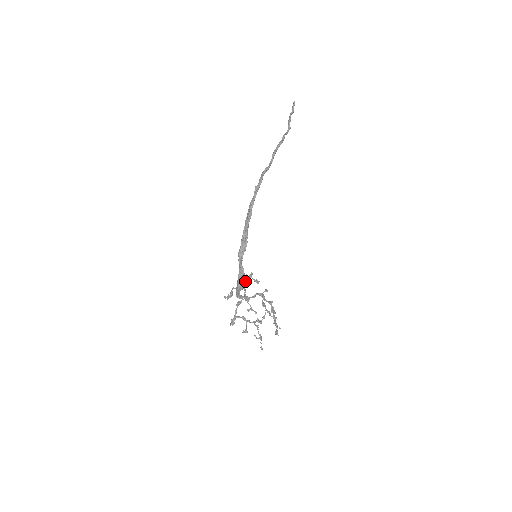
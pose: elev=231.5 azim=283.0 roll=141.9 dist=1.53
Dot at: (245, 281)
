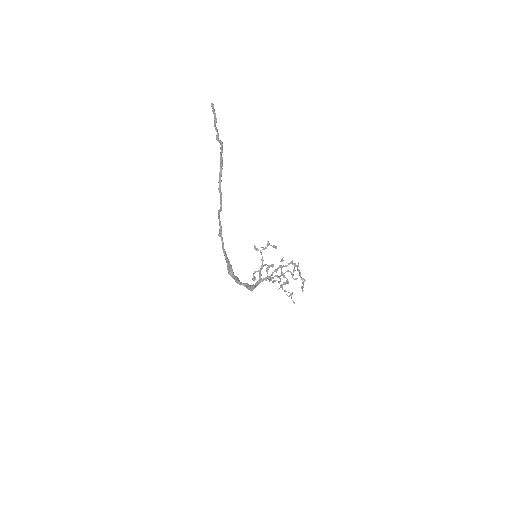
Dot at: (262, 261)
